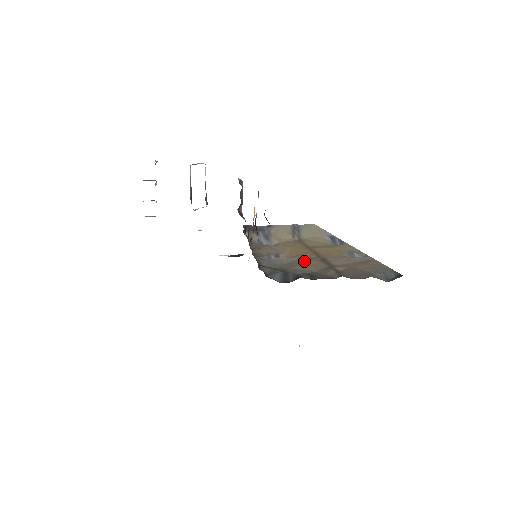
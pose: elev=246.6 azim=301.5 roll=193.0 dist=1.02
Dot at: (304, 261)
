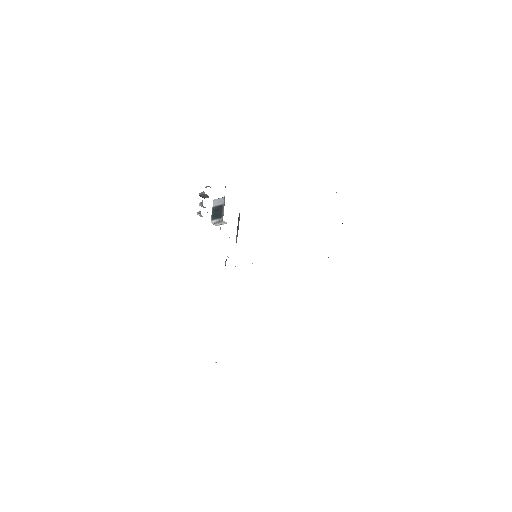
Dot at: occluded
